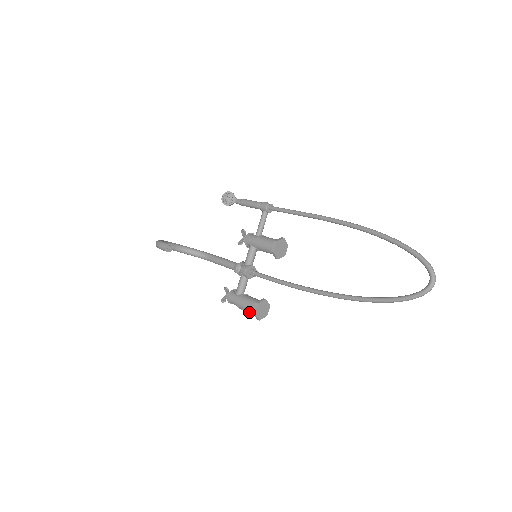
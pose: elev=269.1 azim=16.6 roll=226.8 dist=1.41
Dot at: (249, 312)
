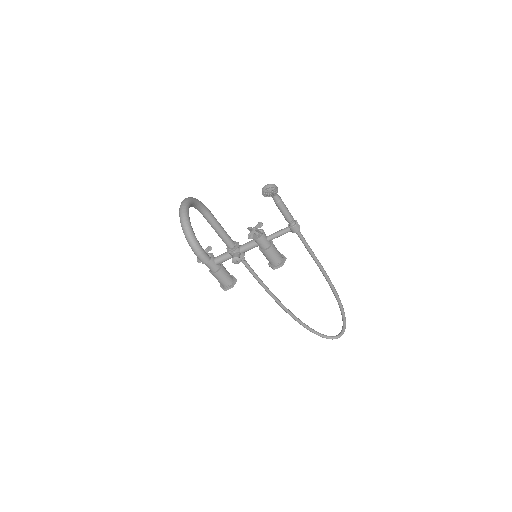
Dot at: occluded
